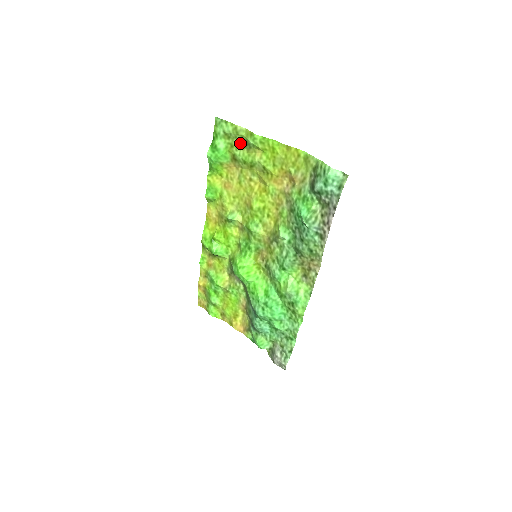
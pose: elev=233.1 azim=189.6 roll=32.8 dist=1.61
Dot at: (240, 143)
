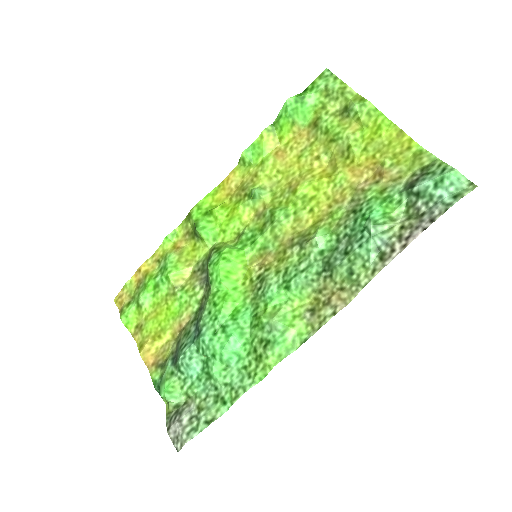
Dot at: (336, 108)
